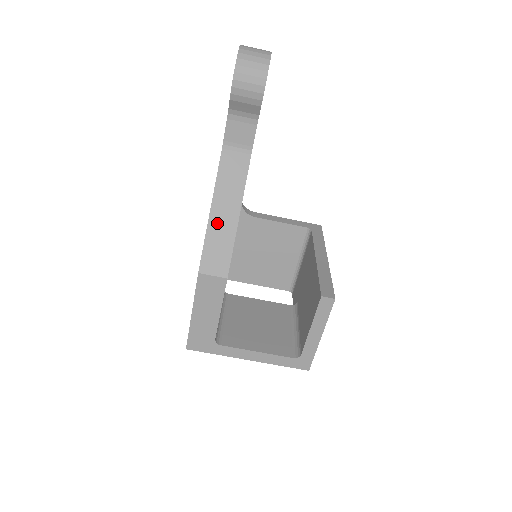
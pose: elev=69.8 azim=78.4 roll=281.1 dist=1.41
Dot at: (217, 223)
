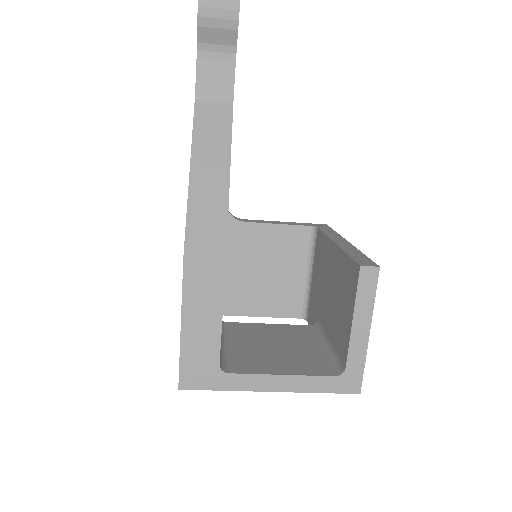
Dot at: (201, 187)
